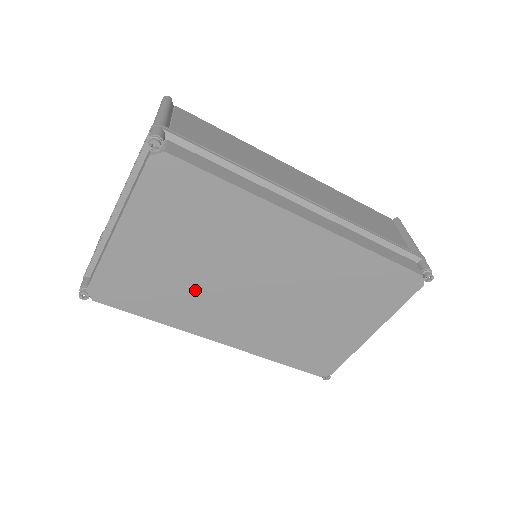
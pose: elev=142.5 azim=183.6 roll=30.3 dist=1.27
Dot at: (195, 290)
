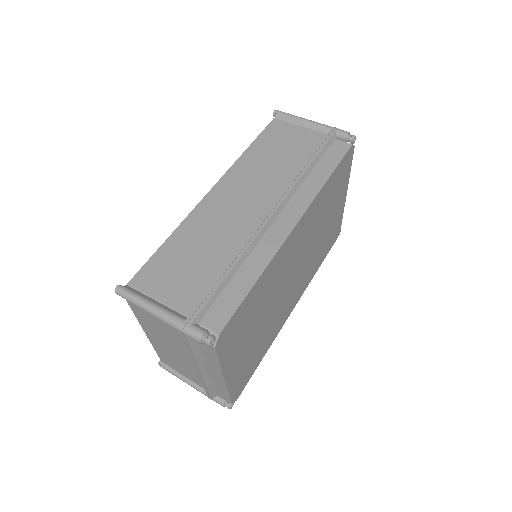
Dot at: (271, 323)
